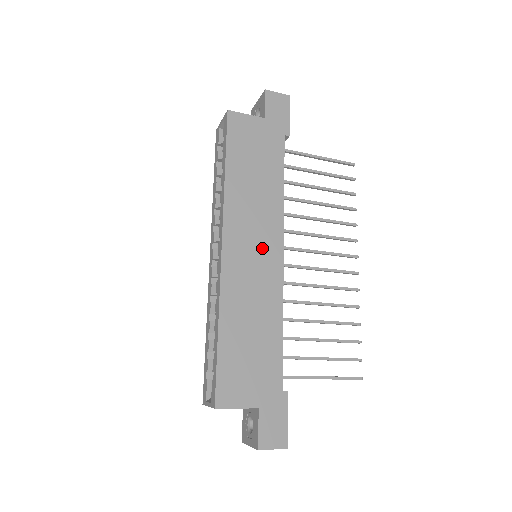
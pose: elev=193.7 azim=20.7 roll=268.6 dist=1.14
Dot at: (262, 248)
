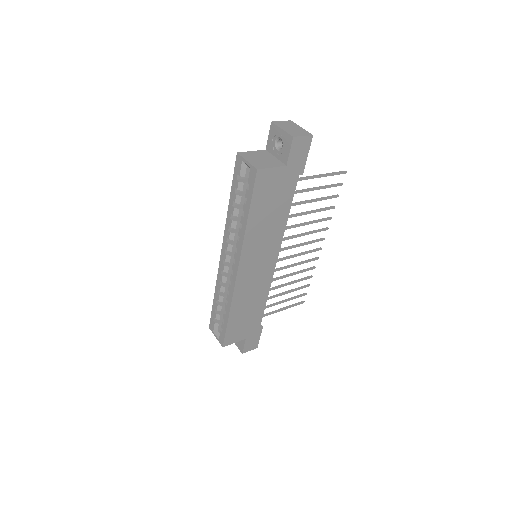
Dot at: (264, 263)
